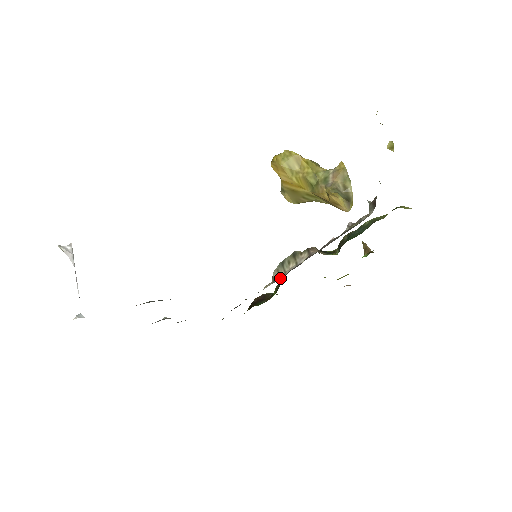
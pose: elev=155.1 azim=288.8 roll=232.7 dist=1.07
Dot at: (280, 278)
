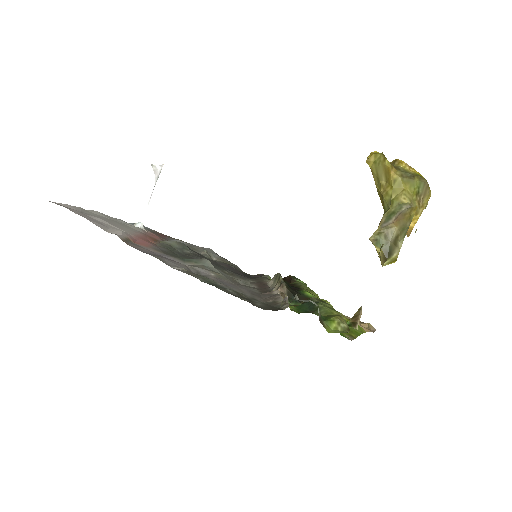
Dot at: (268, 285)
